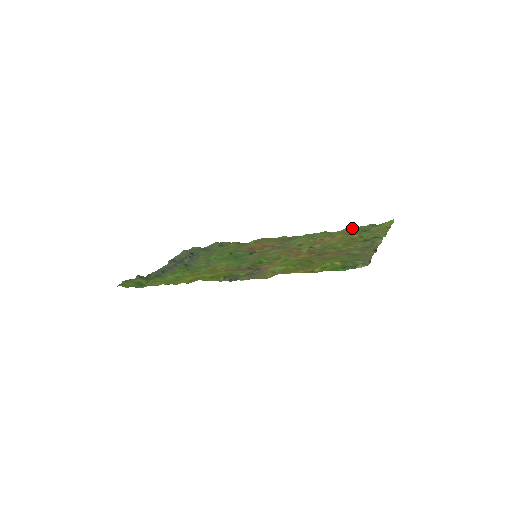
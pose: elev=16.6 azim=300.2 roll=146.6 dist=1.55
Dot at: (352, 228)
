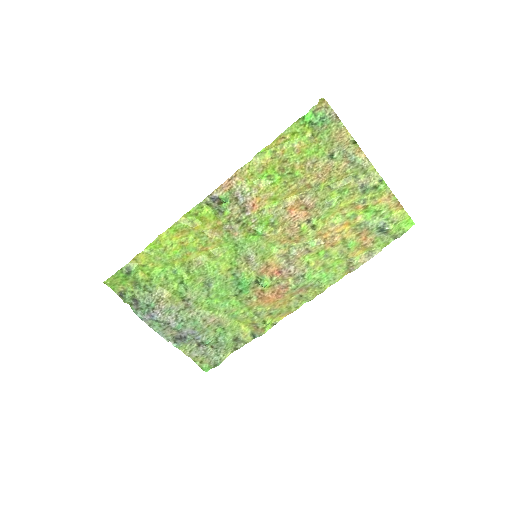
Dot at: (372, 249)
